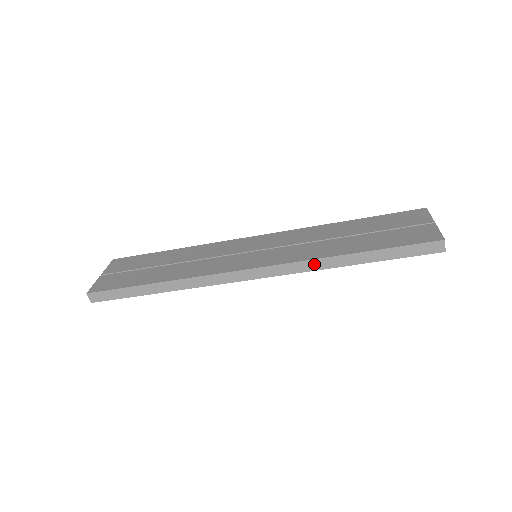
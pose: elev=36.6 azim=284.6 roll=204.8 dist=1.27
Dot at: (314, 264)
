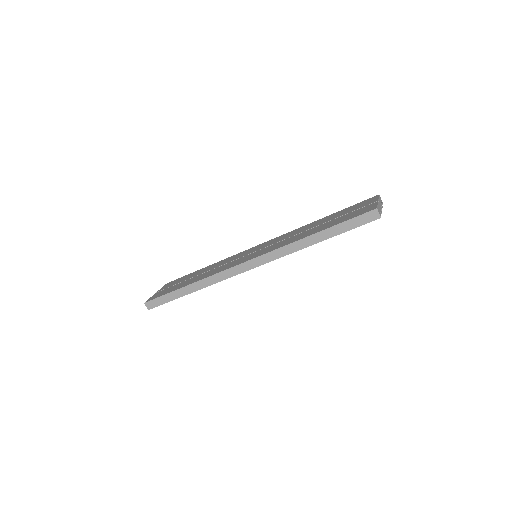
Dot at: (289, 248)
